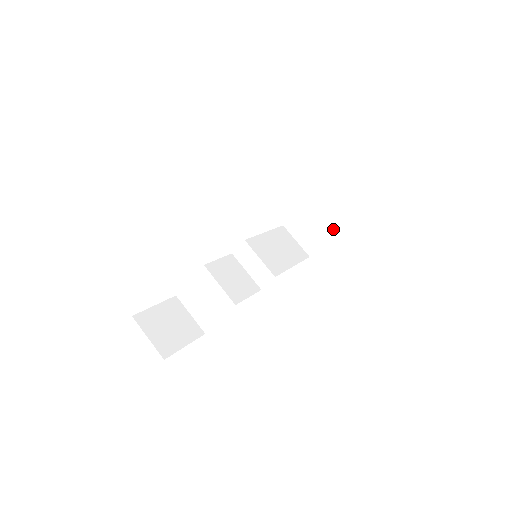
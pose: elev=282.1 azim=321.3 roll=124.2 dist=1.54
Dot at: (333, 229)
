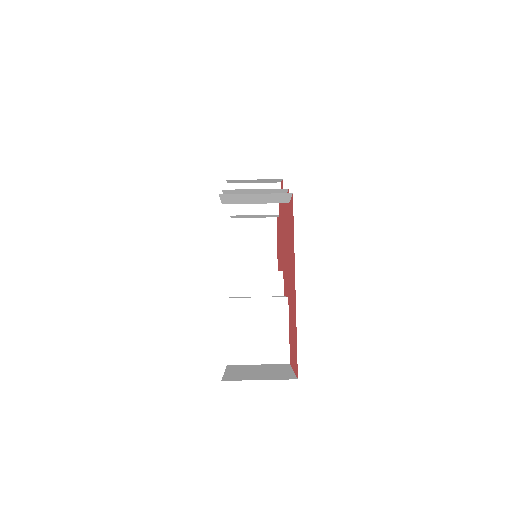
Dot at: (272, 235)
